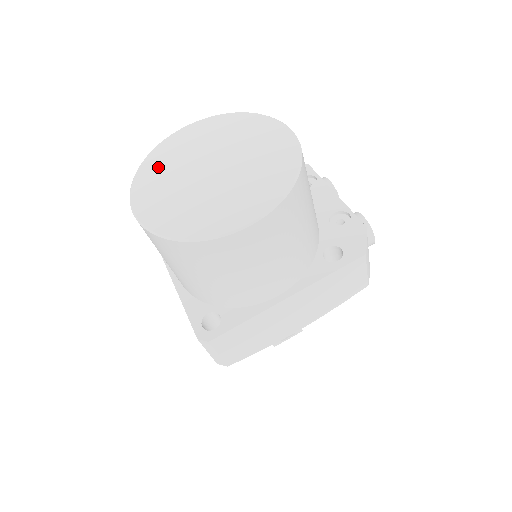
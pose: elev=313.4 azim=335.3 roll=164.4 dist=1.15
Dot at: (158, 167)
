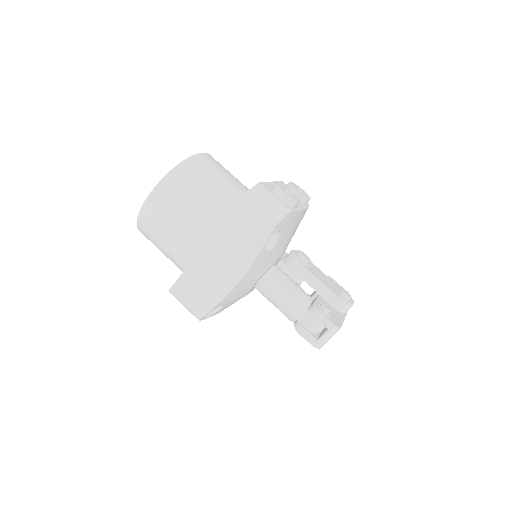
Dot at: occluded
